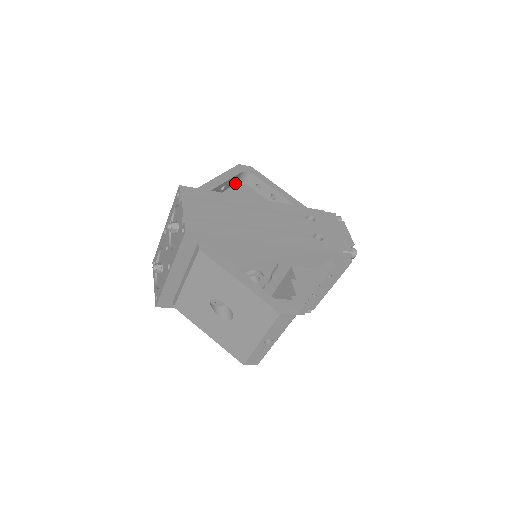
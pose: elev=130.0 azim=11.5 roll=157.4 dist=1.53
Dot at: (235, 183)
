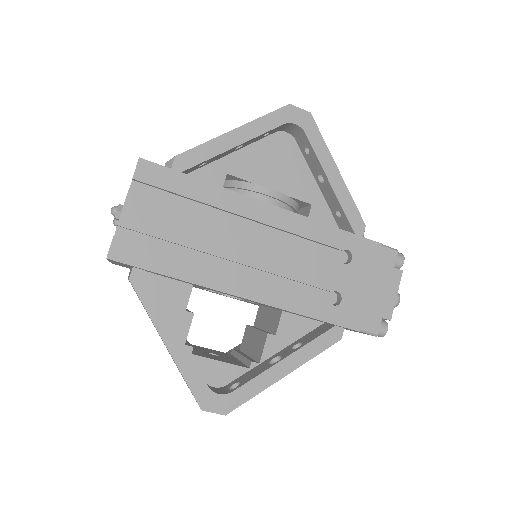
Dot at: (273, 132)
